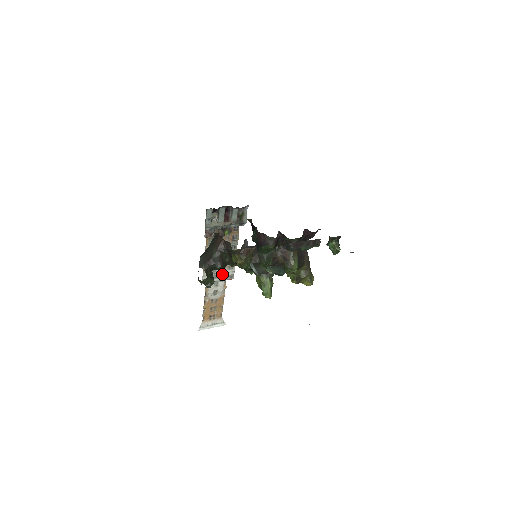
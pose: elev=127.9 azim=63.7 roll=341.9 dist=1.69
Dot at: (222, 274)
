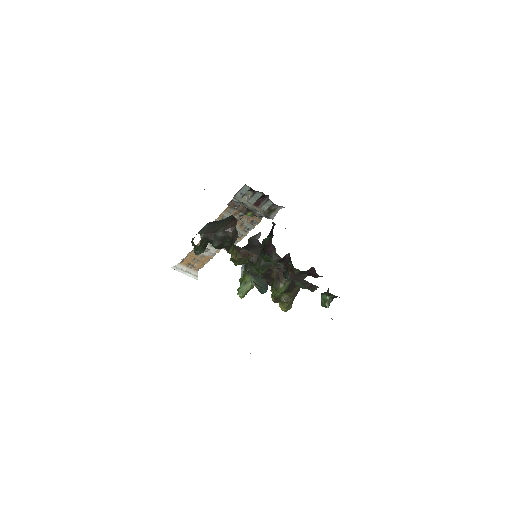
Dot at: occluded
